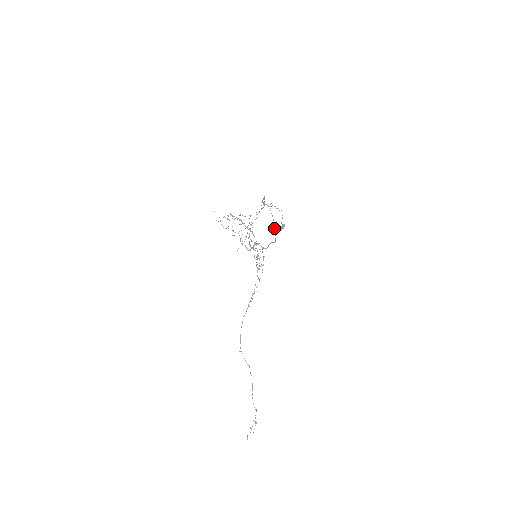
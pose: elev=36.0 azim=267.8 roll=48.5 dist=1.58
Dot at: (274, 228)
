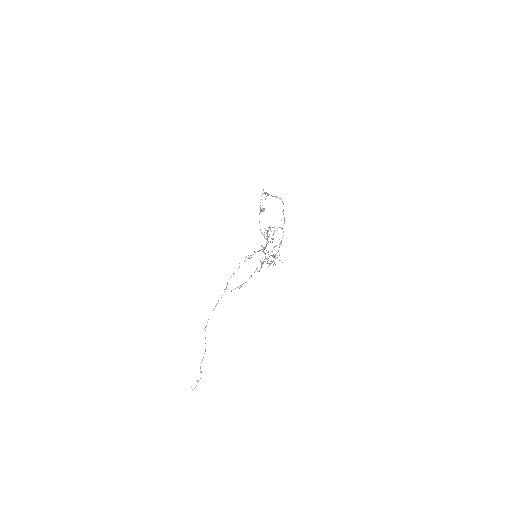
Dot at: occluded
